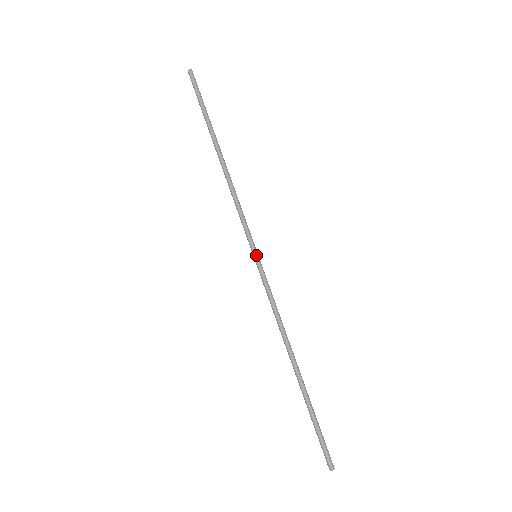
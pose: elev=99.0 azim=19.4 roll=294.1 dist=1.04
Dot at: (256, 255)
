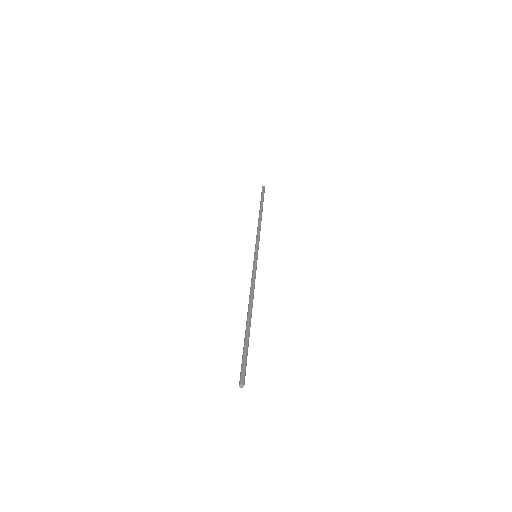
Dot at: (256, 254)
